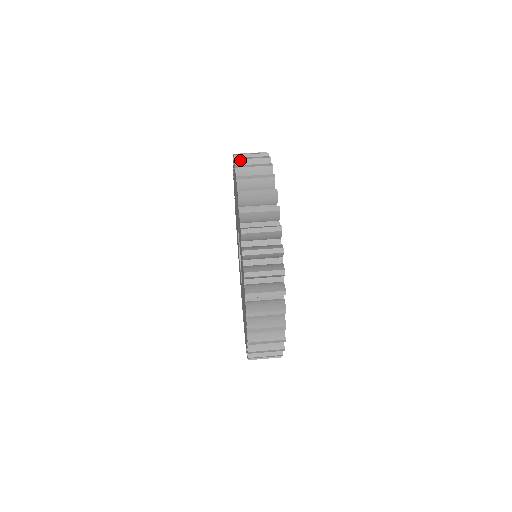
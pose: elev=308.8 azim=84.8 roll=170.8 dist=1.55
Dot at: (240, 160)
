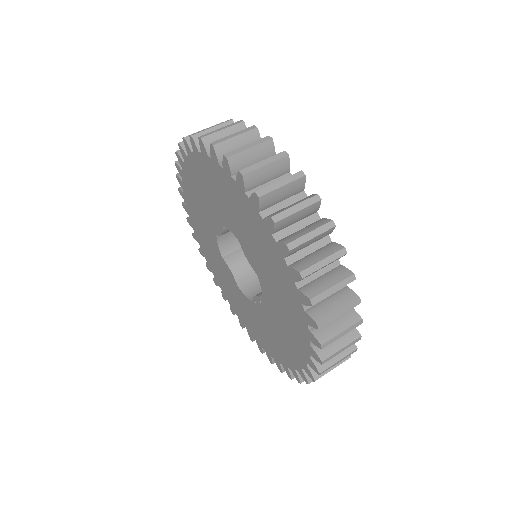
Dot at: occluded
